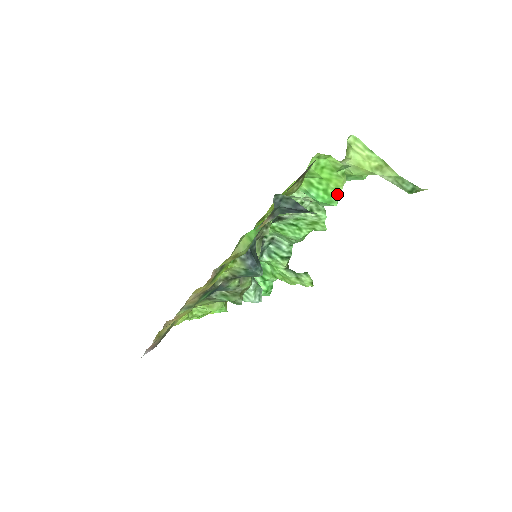
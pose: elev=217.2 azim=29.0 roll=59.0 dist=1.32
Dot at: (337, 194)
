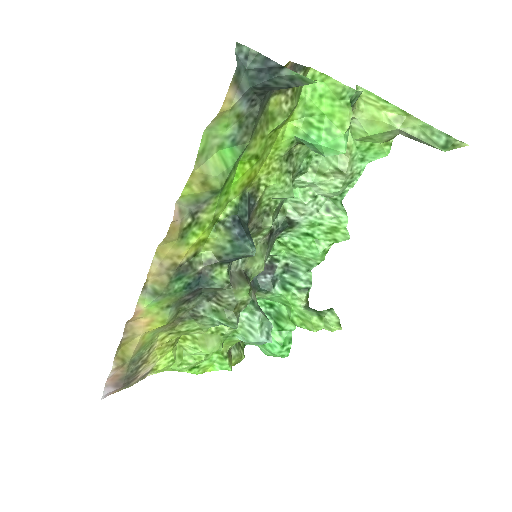
Dot at: (343, 134)
